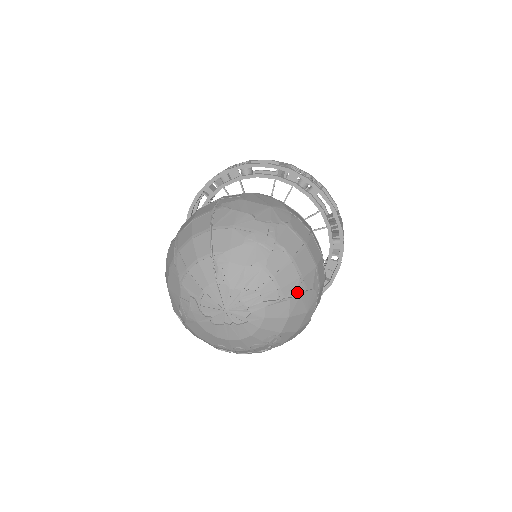
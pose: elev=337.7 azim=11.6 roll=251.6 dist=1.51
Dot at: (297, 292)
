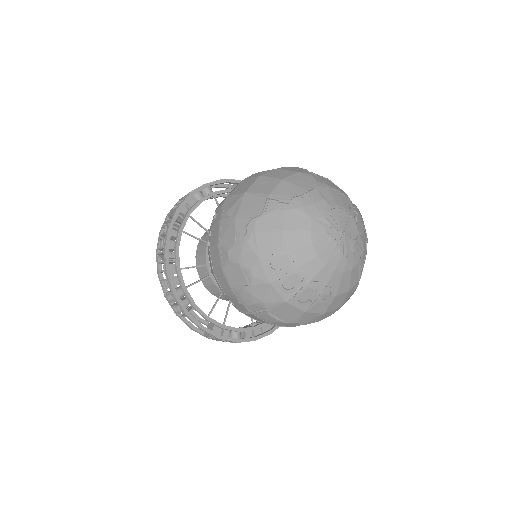
Dot at: occluded
